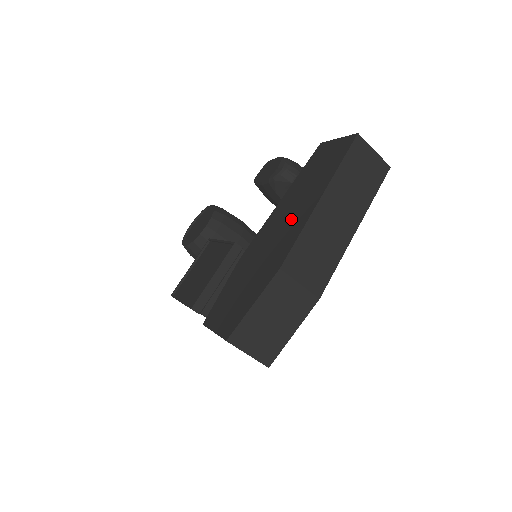
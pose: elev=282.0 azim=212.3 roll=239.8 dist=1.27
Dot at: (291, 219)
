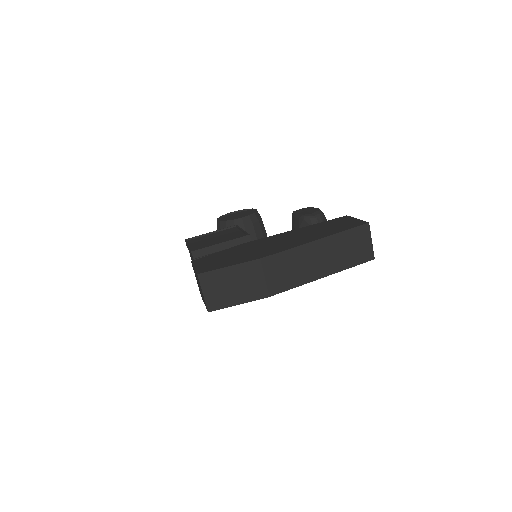
Dot at: (291, 240)
